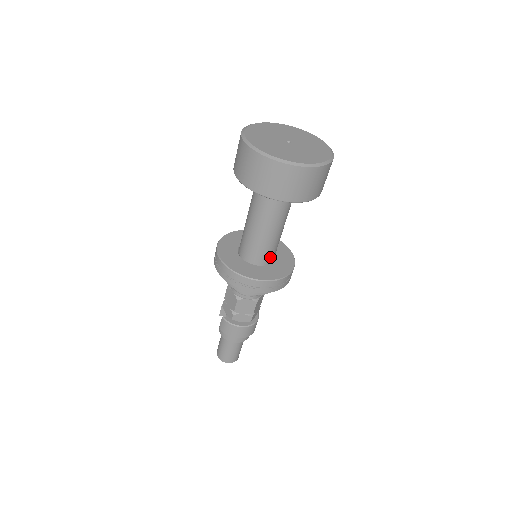
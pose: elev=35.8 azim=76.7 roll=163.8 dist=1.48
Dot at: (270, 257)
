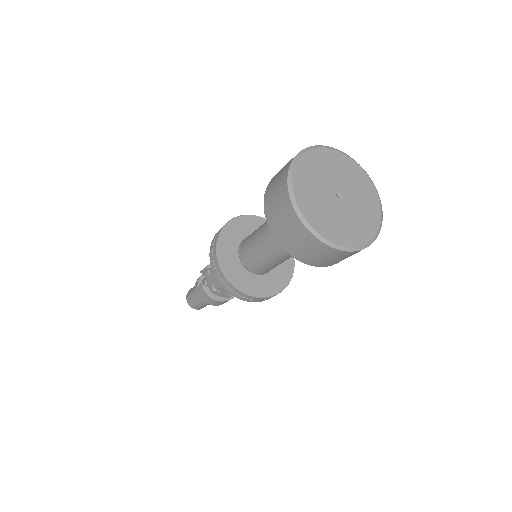
Dot at: (270, 269)
